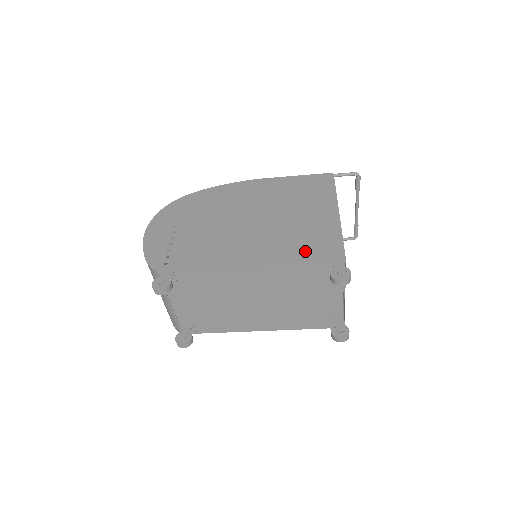
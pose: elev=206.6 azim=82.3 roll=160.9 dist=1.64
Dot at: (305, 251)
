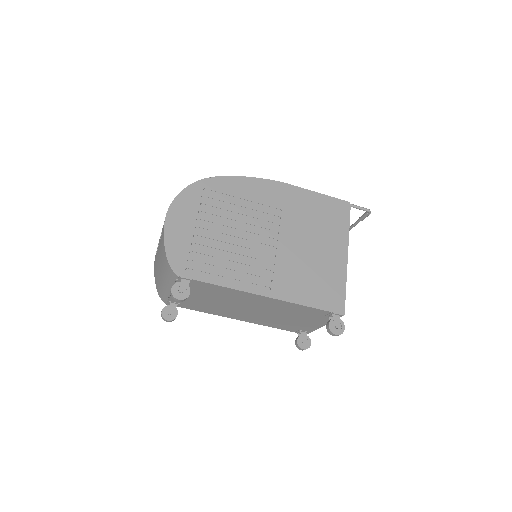
Dot at: (314, 295)
